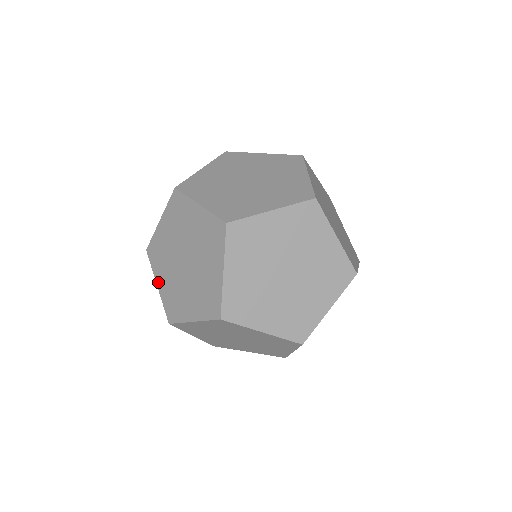
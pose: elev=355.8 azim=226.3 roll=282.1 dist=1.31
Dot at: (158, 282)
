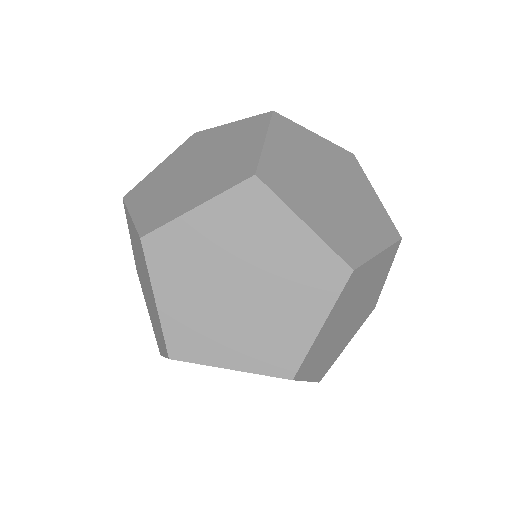
Dot at: (147, 307)
